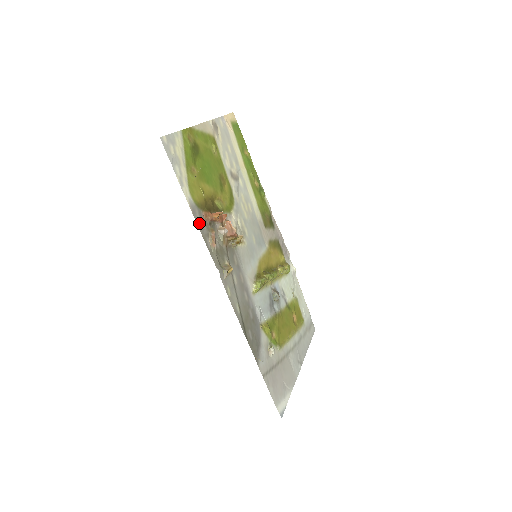
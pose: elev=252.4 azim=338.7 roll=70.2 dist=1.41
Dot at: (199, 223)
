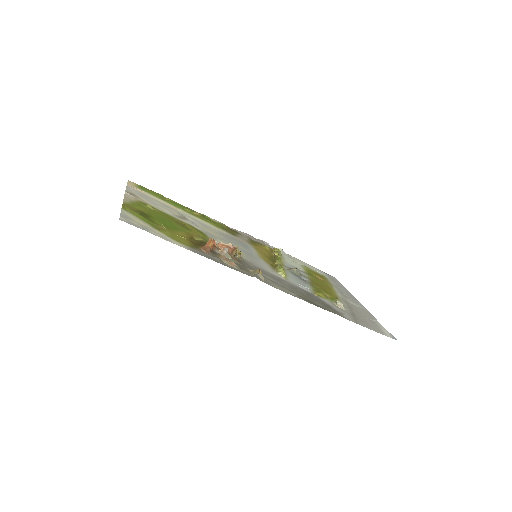
Dot at: (208, 257)
